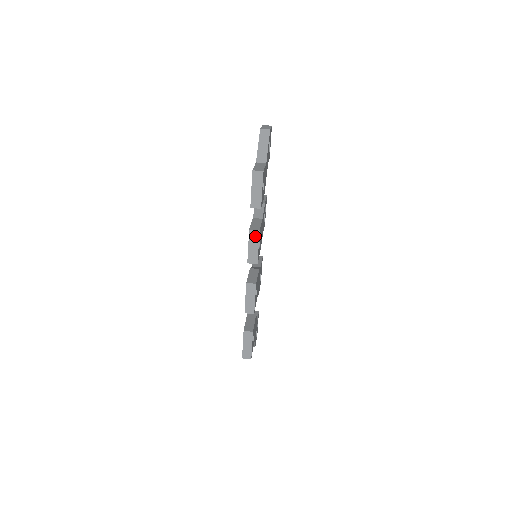
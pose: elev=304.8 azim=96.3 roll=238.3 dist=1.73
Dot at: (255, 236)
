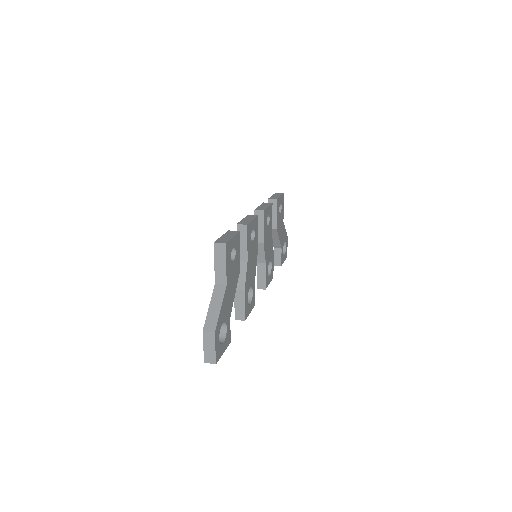
Dot at: (267, 204)
